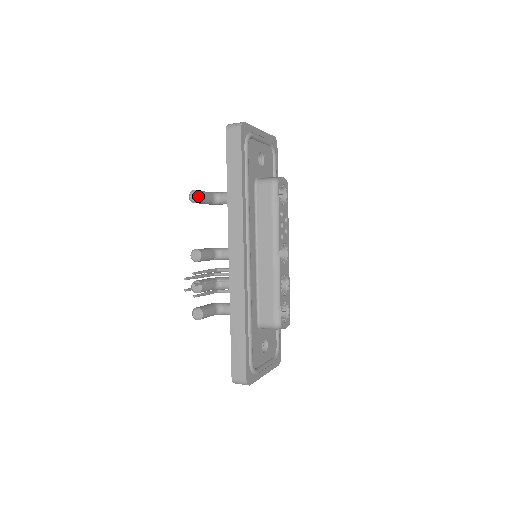
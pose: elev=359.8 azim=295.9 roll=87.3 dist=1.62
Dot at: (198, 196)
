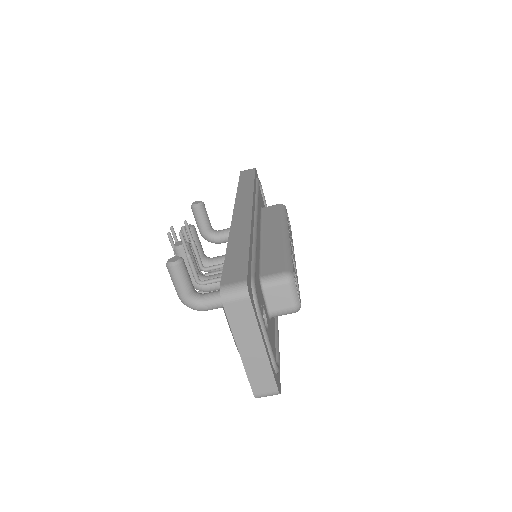
Dot at: (202, 202)
